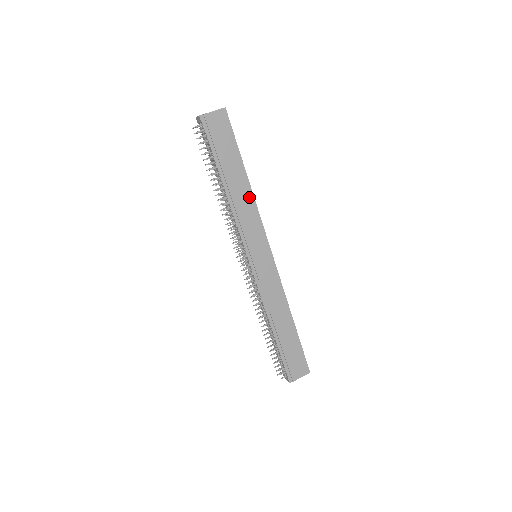
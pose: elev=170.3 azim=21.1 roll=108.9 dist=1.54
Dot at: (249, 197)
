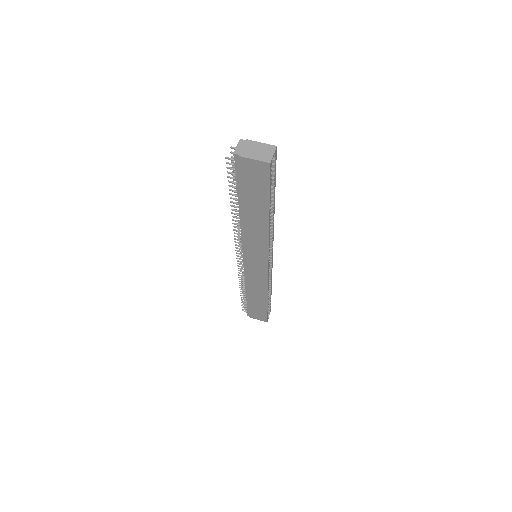
Dot at: (263, 231)
